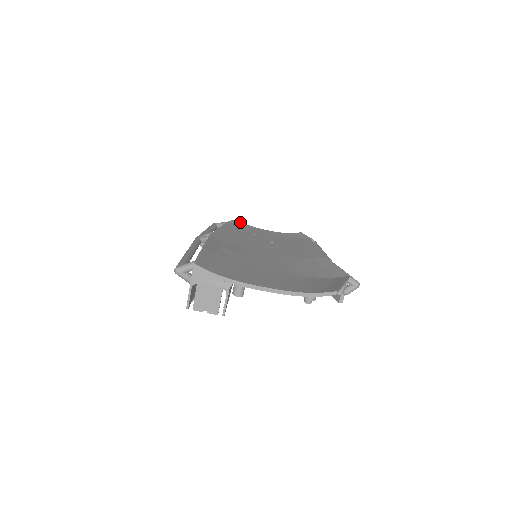
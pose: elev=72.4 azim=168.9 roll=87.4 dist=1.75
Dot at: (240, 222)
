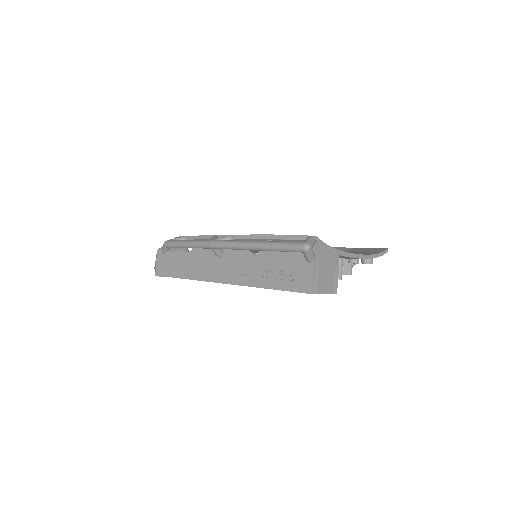
Dot at: occluded
